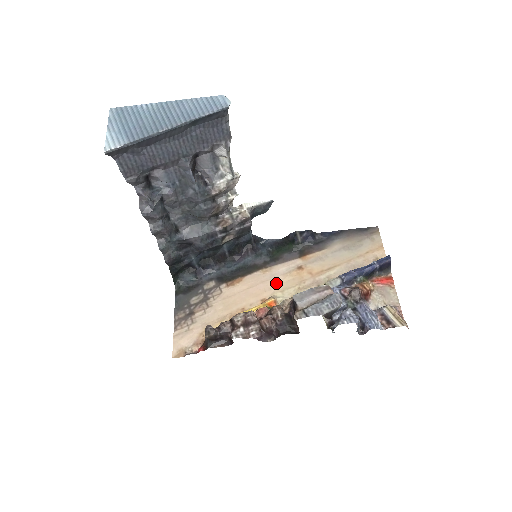
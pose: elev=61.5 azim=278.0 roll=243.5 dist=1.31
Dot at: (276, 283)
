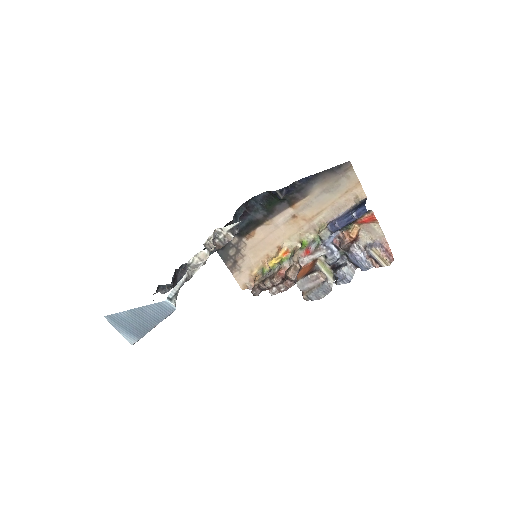
Dot at: (281, 232)
